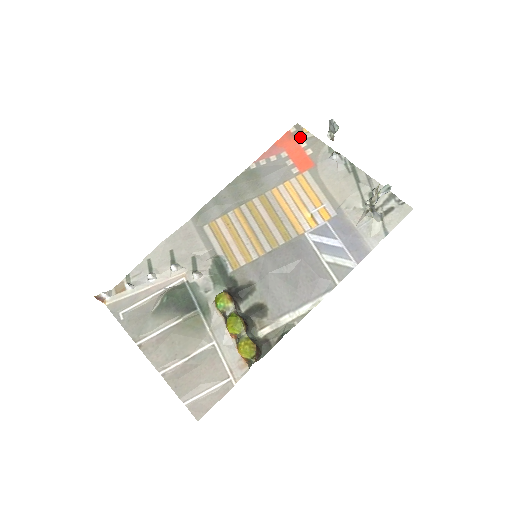
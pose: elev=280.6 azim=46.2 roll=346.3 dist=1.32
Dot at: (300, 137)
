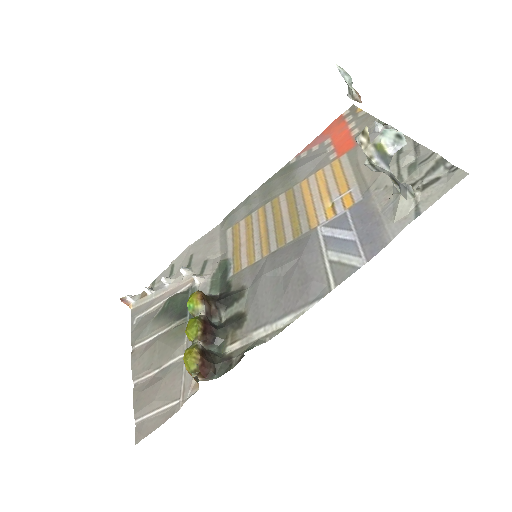
Dot at: (351, 118)
